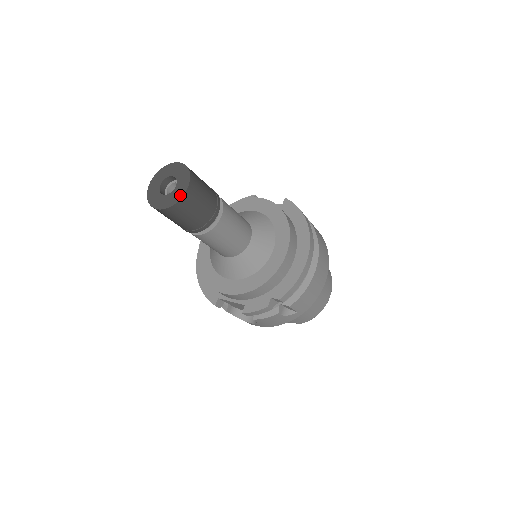
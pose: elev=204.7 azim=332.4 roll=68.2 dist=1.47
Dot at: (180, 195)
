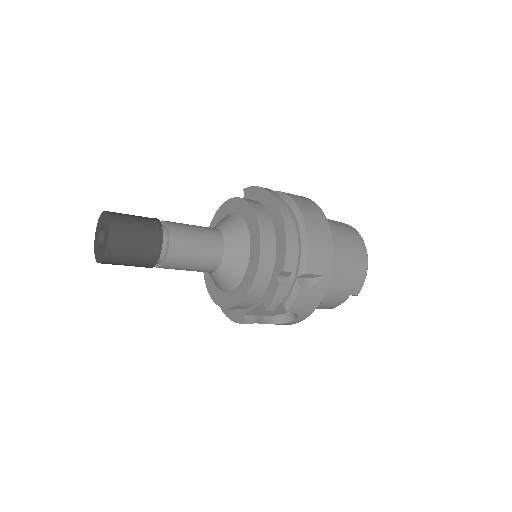
Dot at: (107, 235)
